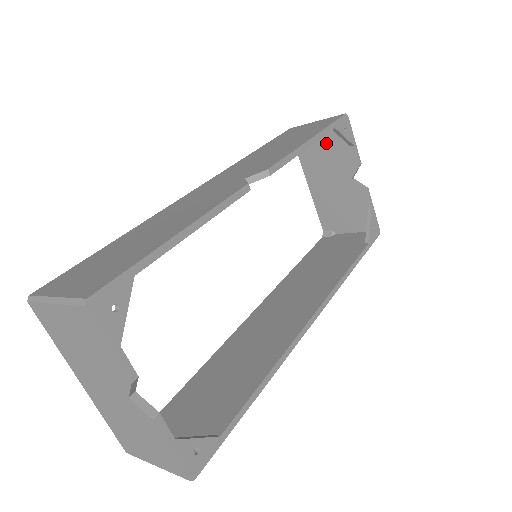
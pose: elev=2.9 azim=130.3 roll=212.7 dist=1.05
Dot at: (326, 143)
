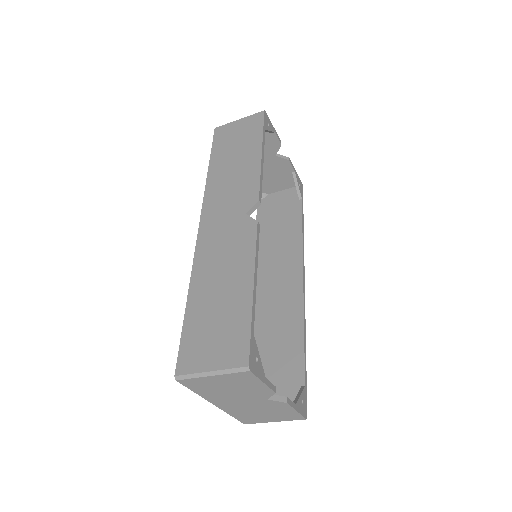
Dot at: occluded
